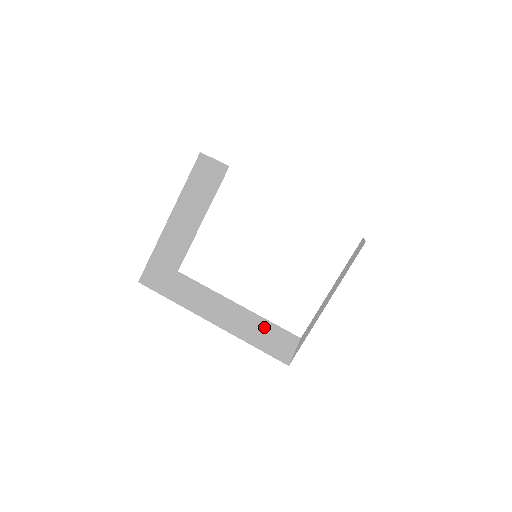
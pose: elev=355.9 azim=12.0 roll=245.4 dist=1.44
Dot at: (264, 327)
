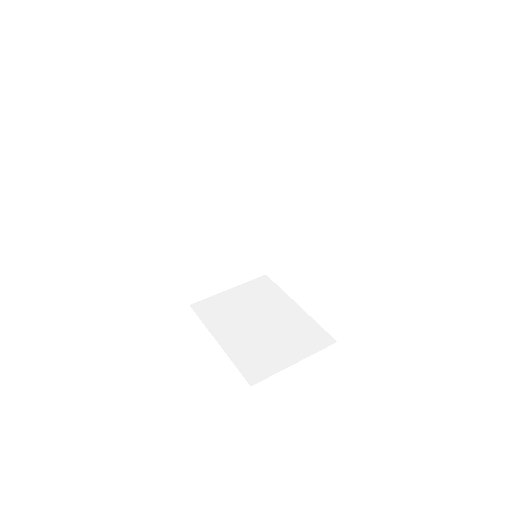
Dot at: (241, 254)
